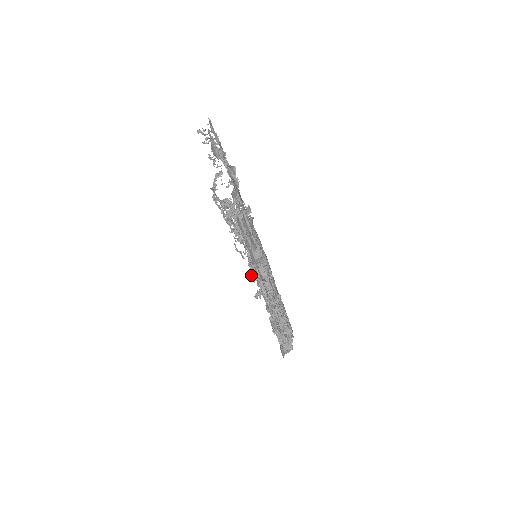
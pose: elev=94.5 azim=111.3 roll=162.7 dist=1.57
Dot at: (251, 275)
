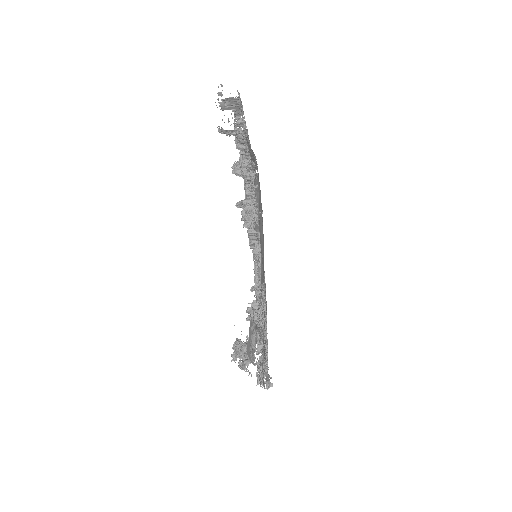
Dot at: (247, 319)
